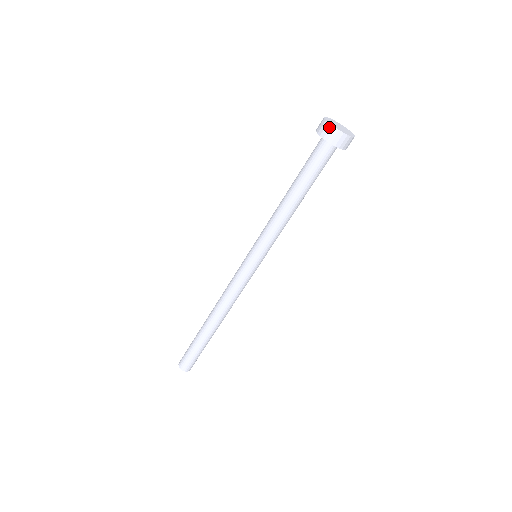
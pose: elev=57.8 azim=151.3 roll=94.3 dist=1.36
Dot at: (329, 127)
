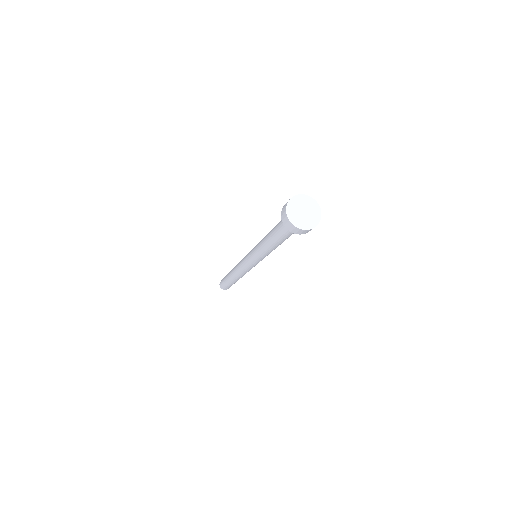
Dot at: (303, 231)
